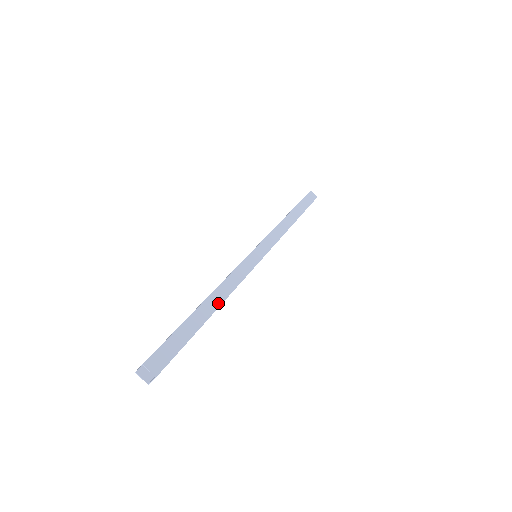
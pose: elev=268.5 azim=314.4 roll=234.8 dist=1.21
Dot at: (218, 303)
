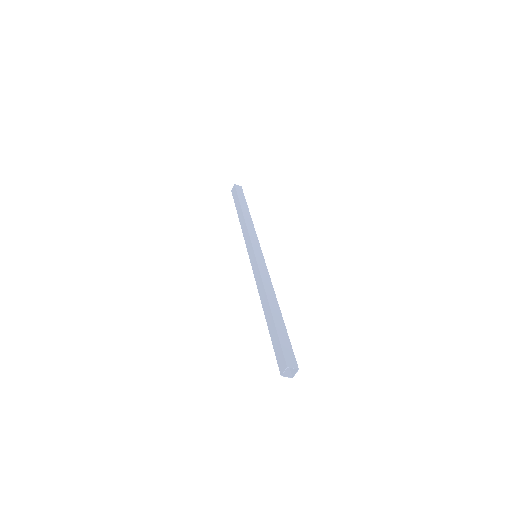
Dot at: (276, 302)
